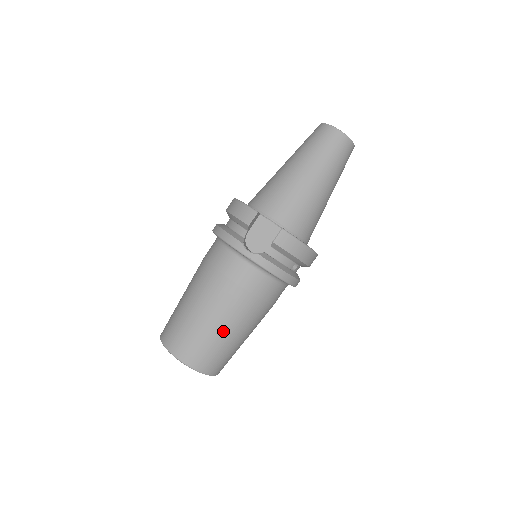
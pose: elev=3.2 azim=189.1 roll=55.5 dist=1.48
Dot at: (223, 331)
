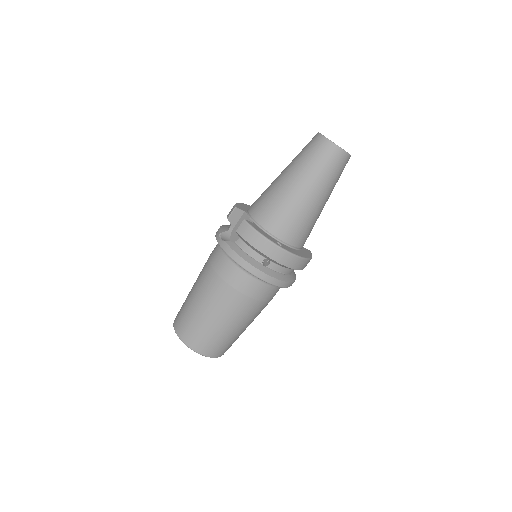
Dot at: (201, 309)
